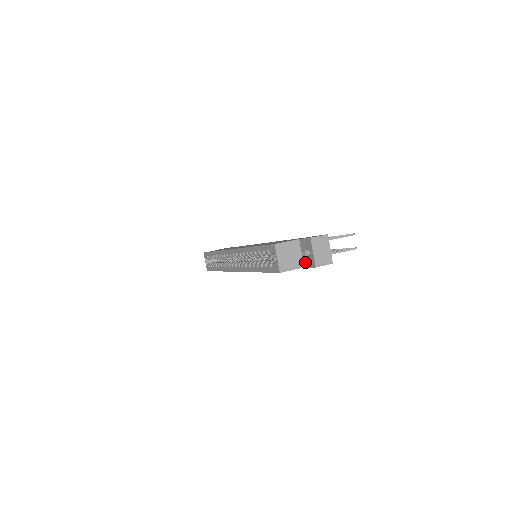
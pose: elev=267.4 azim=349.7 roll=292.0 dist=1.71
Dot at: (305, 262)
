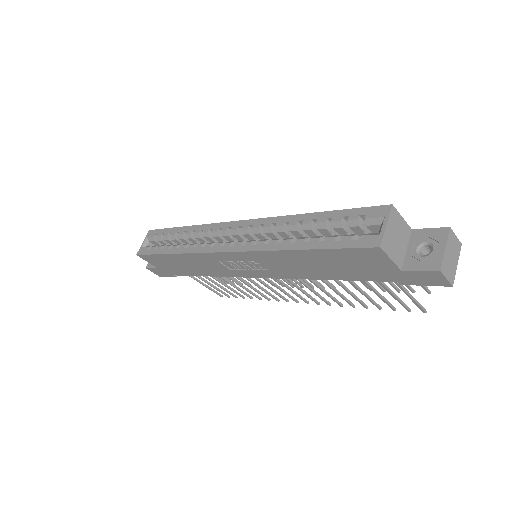
Dot at: (410, 262)
